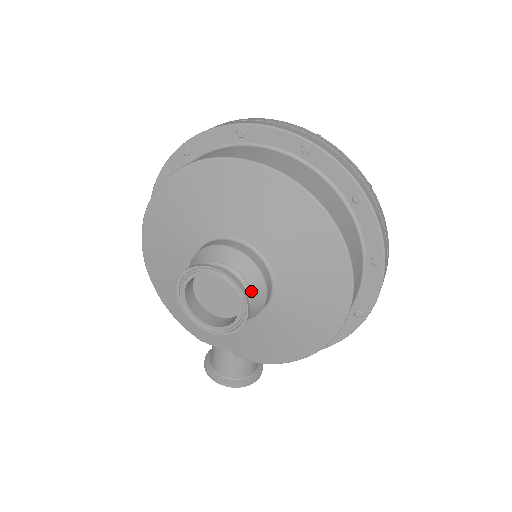
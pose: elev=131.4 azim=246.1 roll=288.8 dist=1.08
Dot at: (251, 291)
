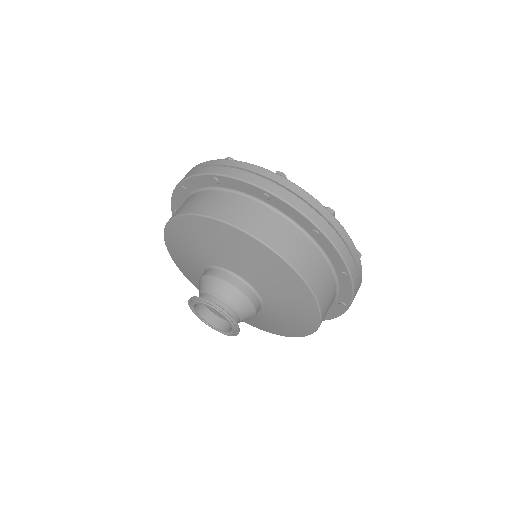
Dot at: (243, 317)
